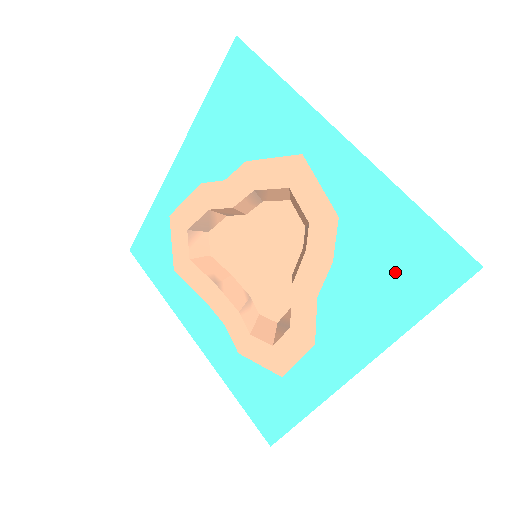
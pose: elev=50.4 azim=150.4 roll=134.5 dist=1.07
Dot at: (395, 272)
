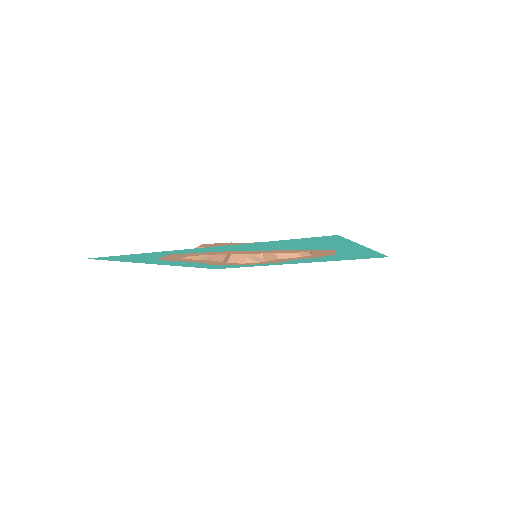
Dot at: occluded
